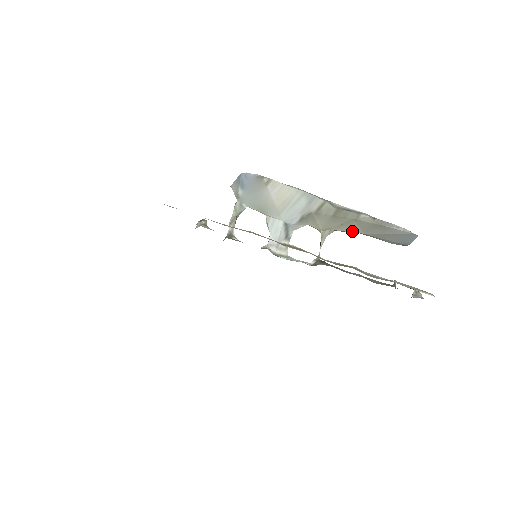
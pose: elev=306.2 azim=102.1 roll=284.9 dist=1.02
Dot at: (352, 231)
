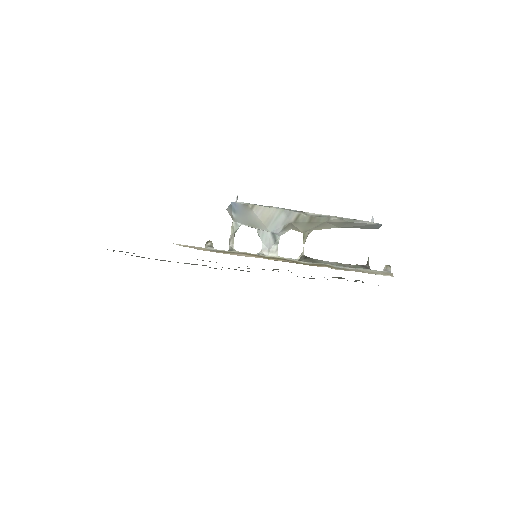
Dot at: (328, 228)
